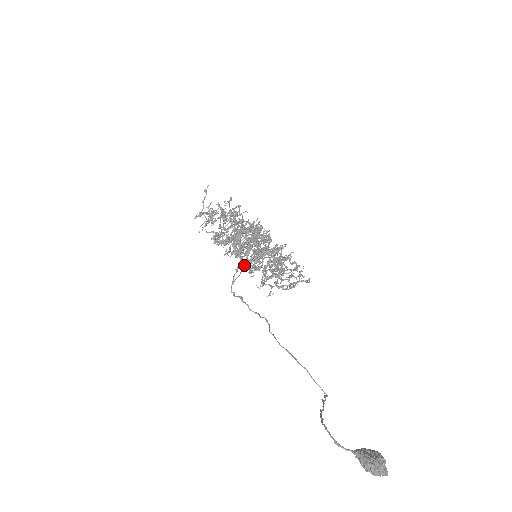
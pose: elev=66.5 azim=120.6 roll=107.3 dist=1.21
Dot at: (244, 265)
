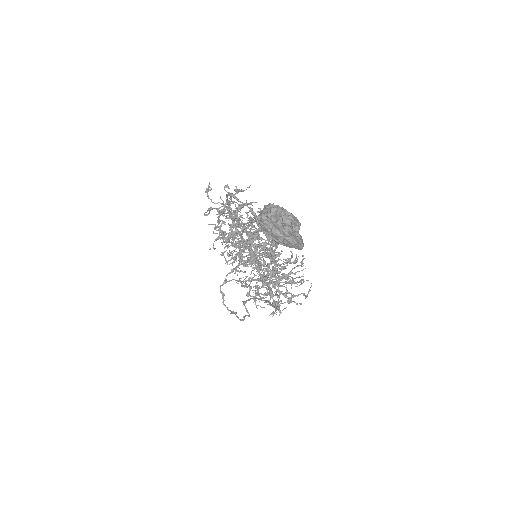
Dot at: (240, 259)
